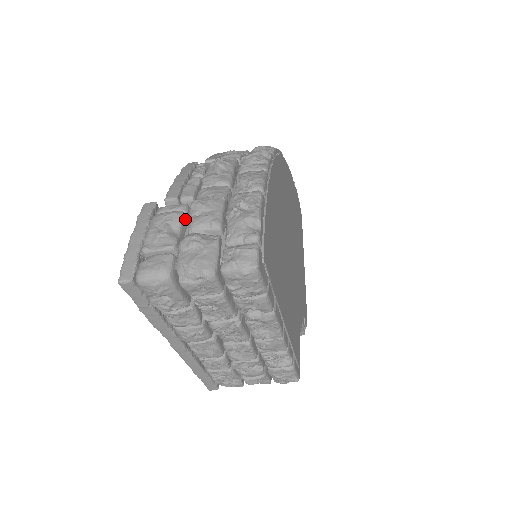
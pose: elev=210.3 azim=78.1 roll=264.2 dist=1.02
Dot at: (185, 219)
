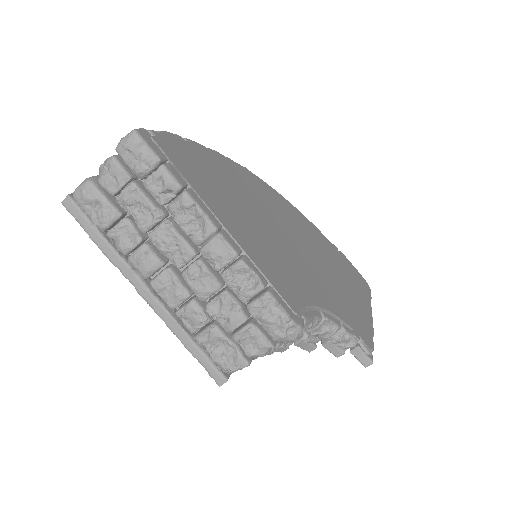
Dot at: occluded
